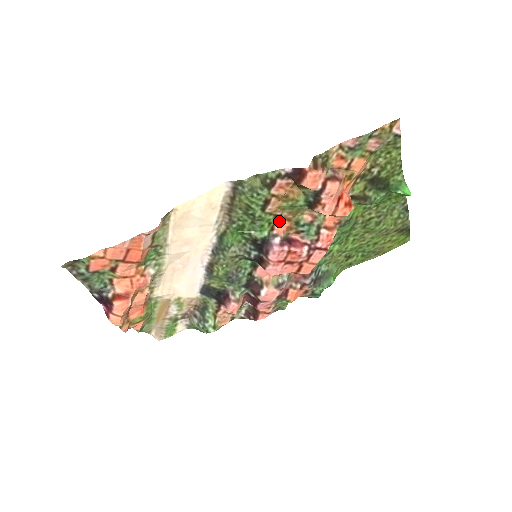
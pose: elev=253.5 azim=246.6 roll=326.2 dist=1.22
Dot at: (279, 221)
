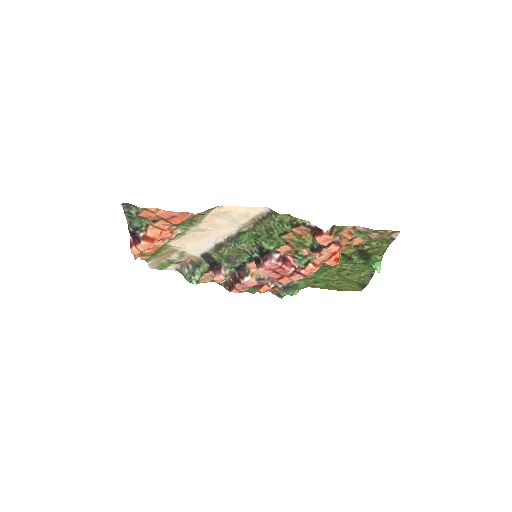
Dot at: (286, 245)
